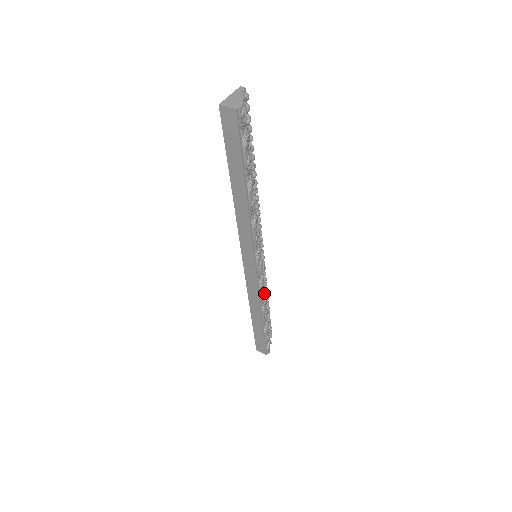
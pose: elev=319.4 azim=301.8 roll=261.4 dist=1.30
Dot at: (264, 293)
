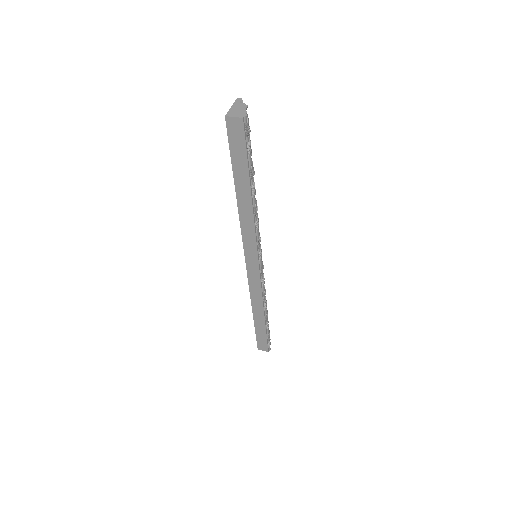
Dot at: (265, 291)
